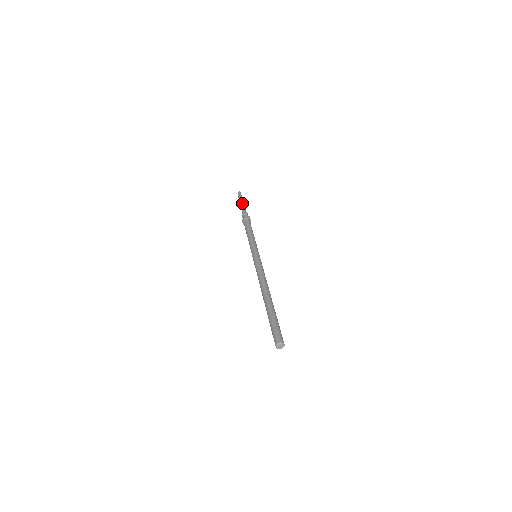
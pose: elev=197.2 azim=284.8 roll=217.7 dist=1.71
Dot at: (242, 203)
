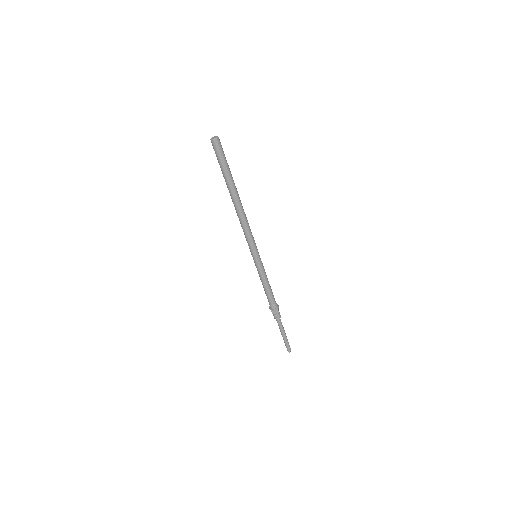
Dot at: occluded
